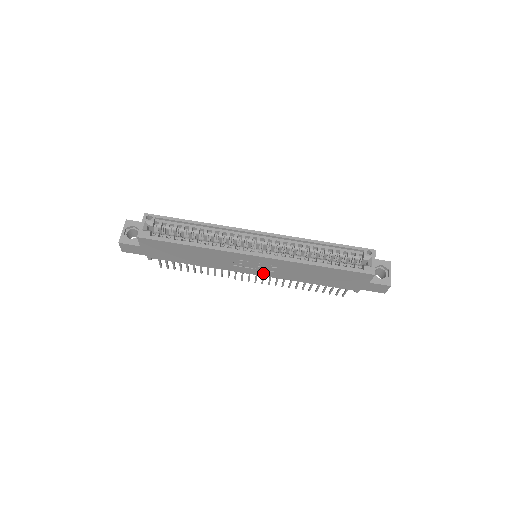
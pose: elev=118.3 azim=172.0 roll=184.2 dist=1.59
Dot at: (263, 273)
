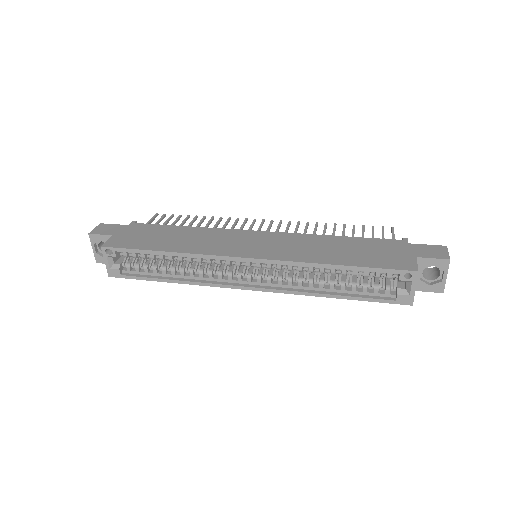
Dot at: occluded
